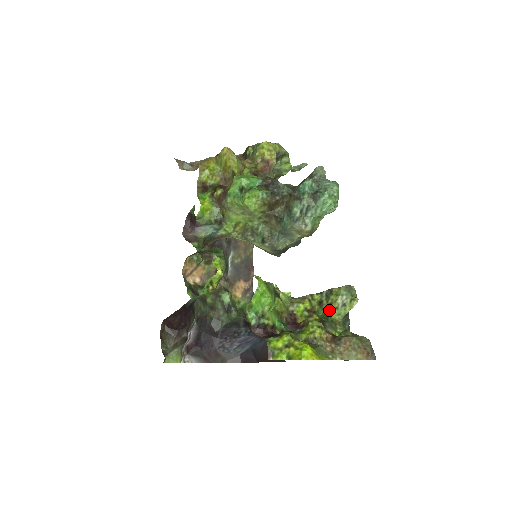
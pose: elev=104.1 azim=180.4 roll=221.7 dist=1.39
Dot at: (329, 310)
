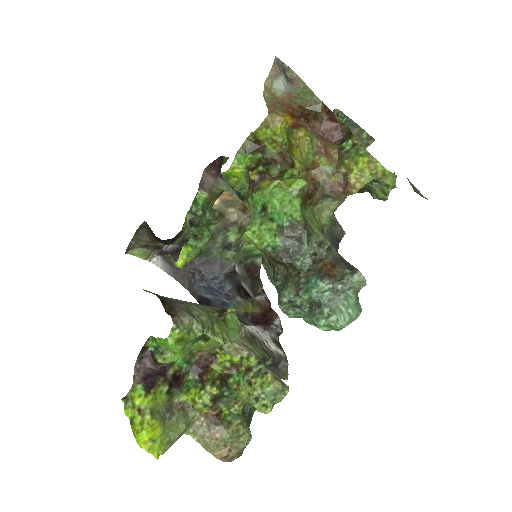
Dot at: (245, 386)
